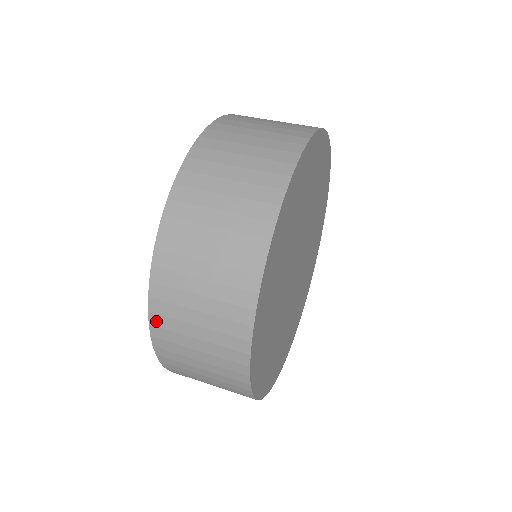
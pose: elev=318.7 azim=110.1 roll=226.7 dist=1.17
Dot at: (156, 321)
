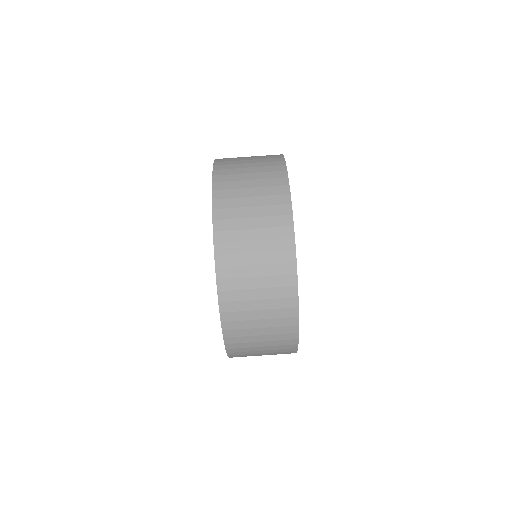
Dot at: occluded
